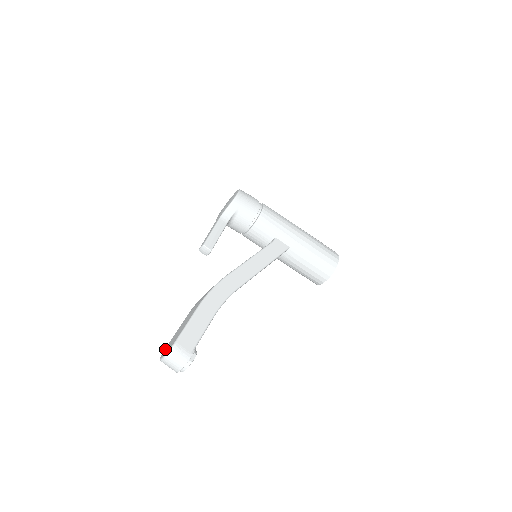
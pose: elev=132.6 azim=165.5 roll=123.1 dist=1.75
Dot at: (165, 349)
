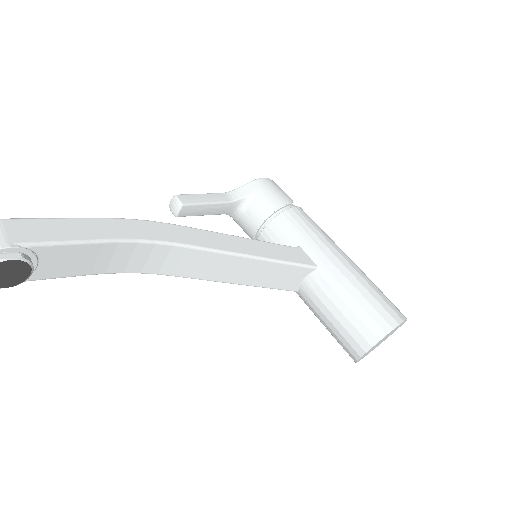
Dot at: out of frame
